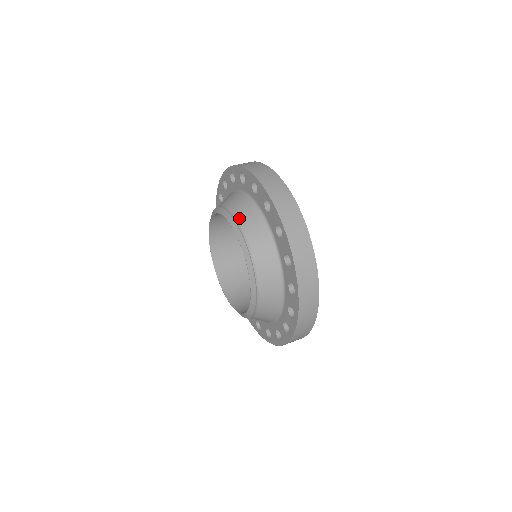
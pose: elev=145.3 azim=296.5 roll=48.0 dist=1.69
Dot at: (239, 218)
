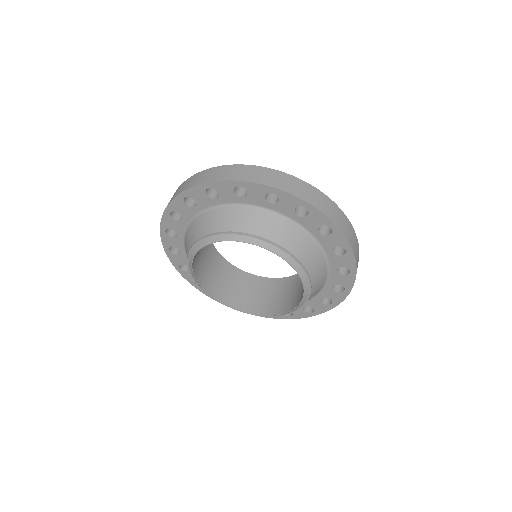
Dot at: (226, 228)
